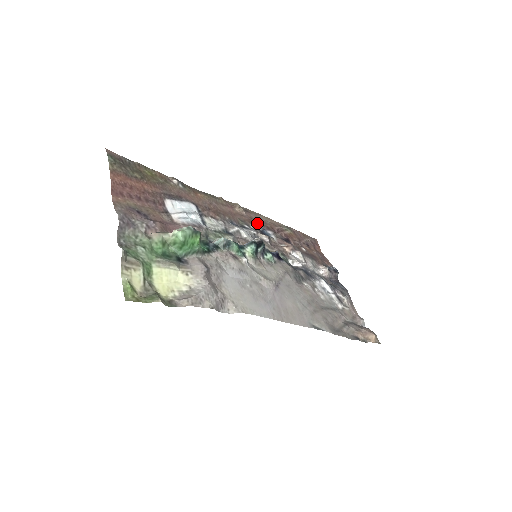
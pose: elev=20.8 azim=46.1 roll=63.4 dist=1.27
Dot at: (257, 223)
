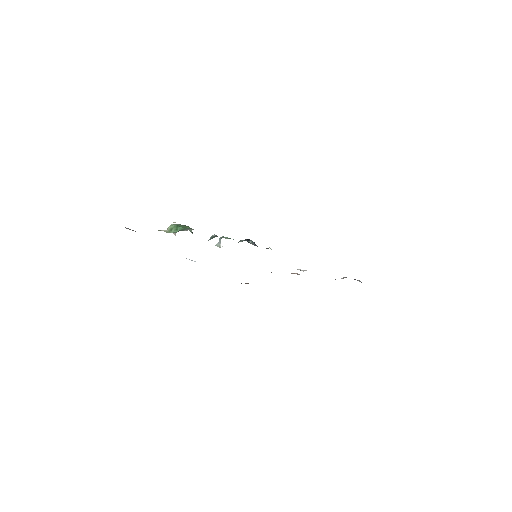
Dot at: occluded
